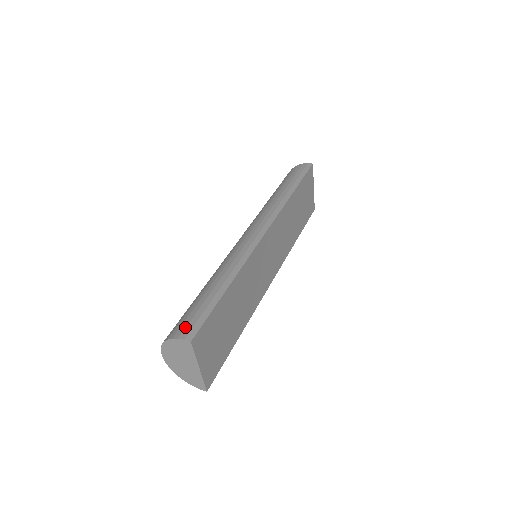
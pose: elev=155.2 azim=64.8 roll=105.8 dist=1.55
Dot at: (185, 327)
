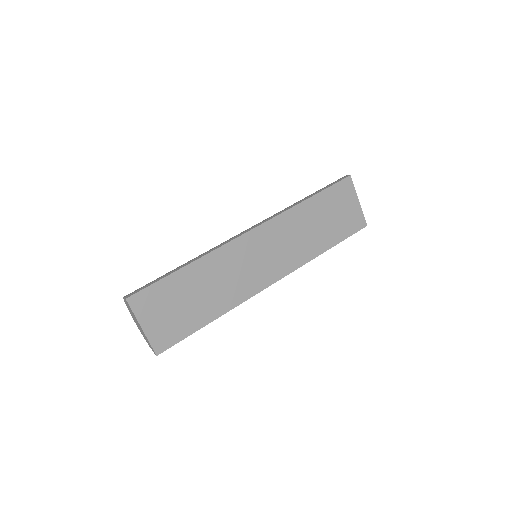
Dot at: (134, 291)
